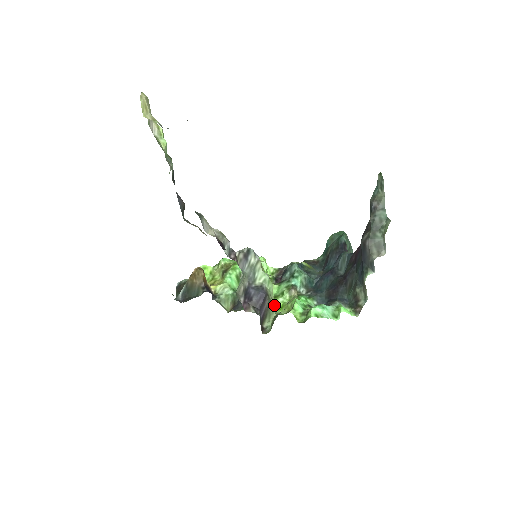
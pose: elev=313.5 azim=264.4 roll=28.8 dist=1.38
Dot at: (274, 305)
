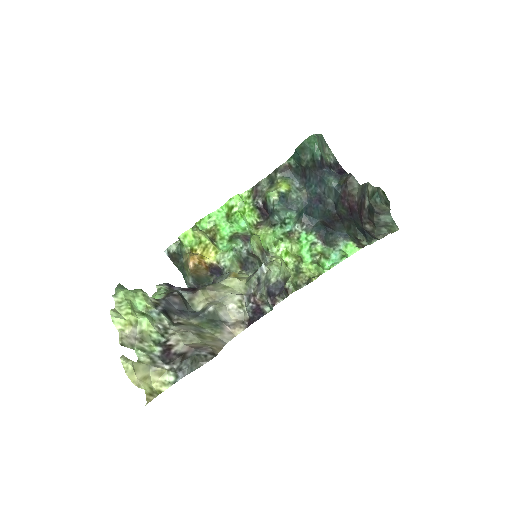
Dot at: (285, 267)
